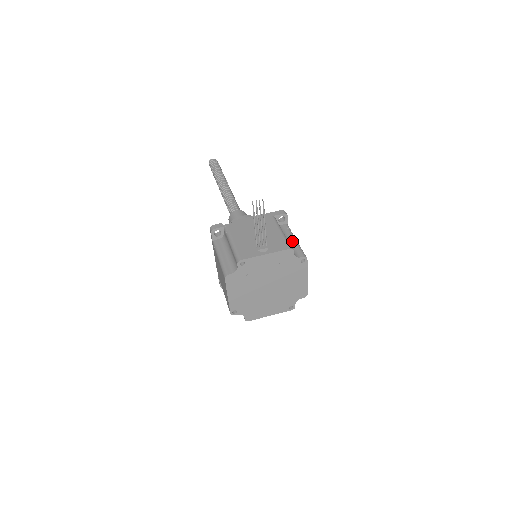
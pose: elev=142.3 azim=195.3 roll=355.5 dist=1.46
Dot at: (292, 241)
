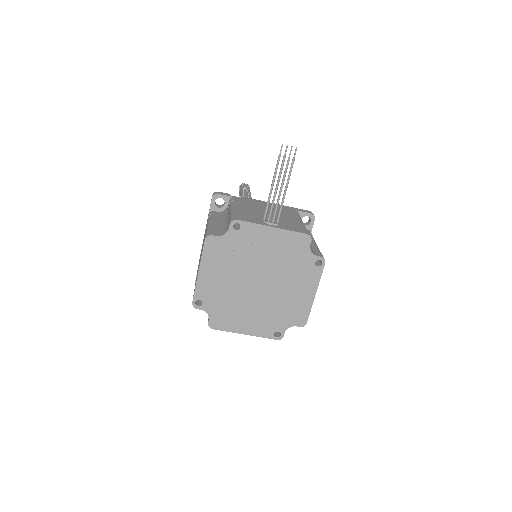
Dot at: (311, 242)
